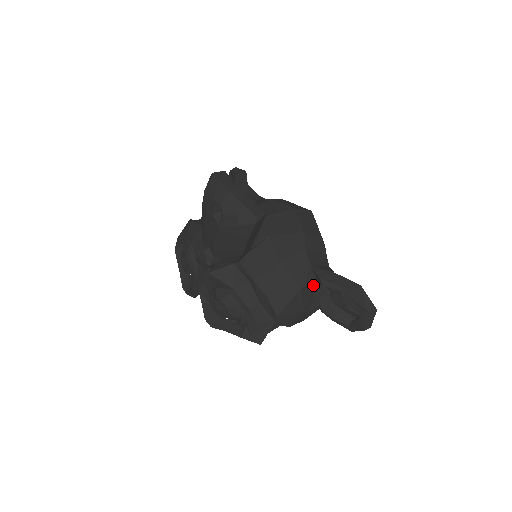
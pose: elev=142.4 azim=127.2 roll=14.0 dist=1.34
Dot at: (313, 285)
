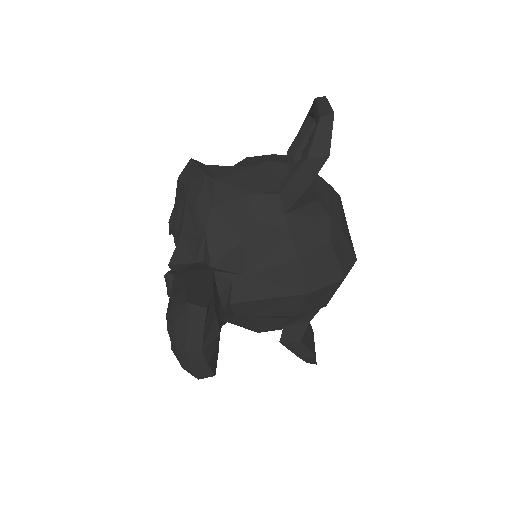
Dot at: occluded
